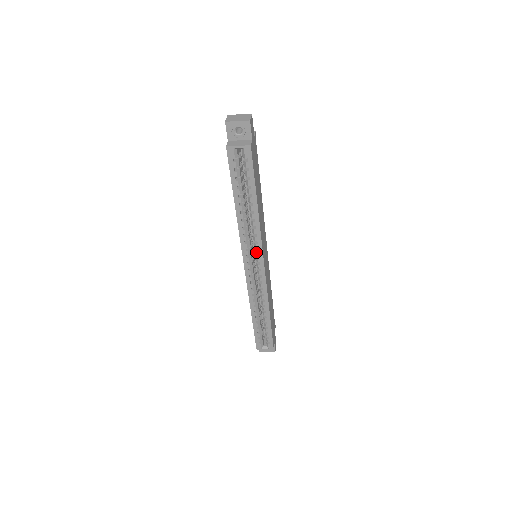
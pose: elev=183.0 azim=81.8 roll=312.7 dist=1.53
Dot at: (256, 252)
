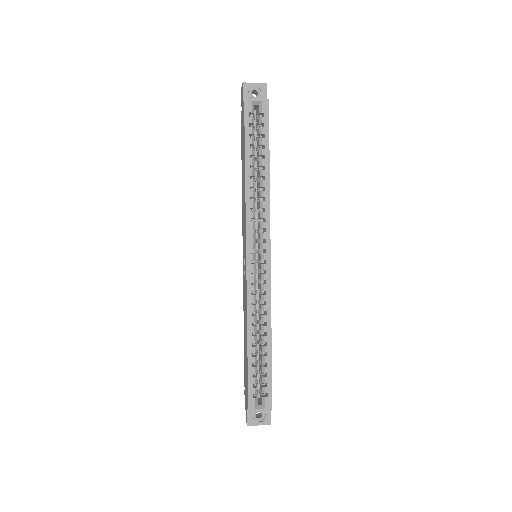
Dot at: (262, 234)
